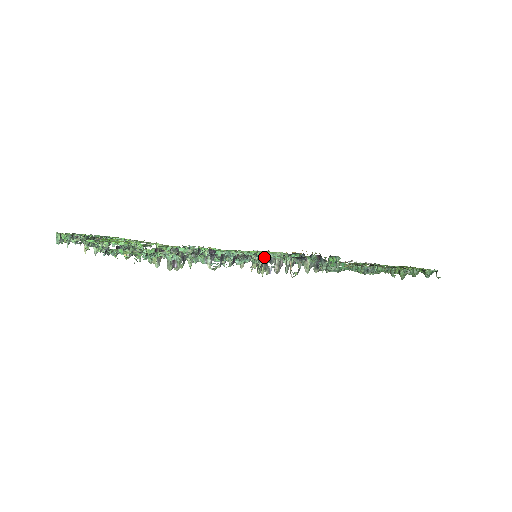
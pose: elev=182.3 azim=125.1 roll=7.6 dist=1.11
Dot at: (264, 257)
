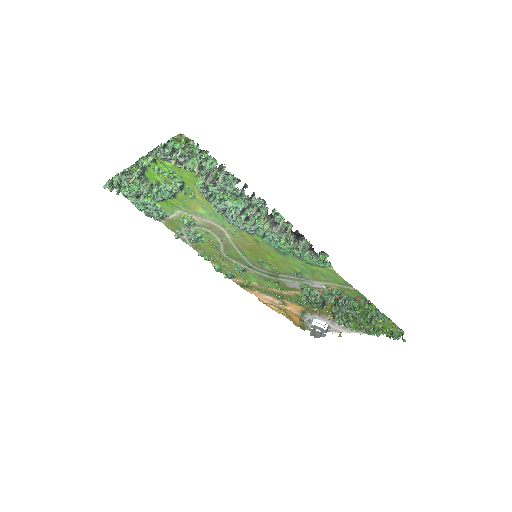
Dot at: (273, 210)
